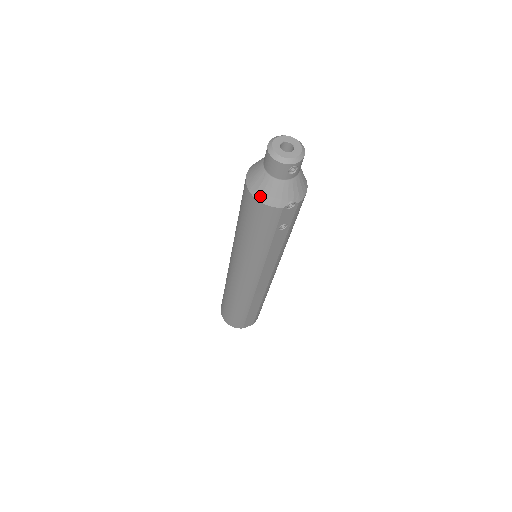
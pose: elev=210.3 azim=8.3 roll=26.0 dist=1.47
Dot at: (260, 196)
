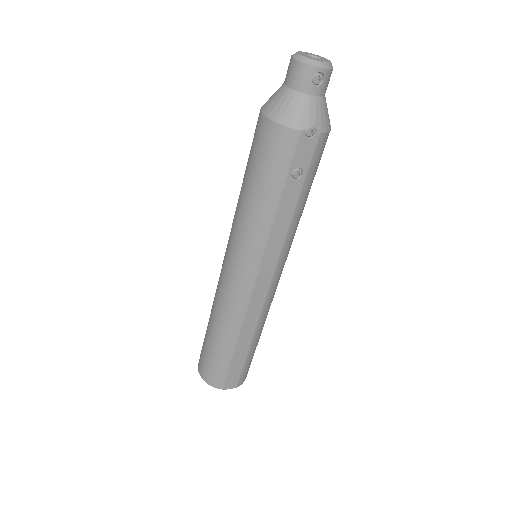
Dot at: (275, 115)
